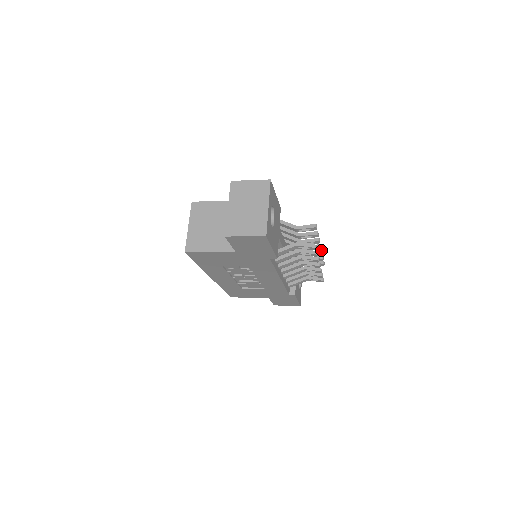
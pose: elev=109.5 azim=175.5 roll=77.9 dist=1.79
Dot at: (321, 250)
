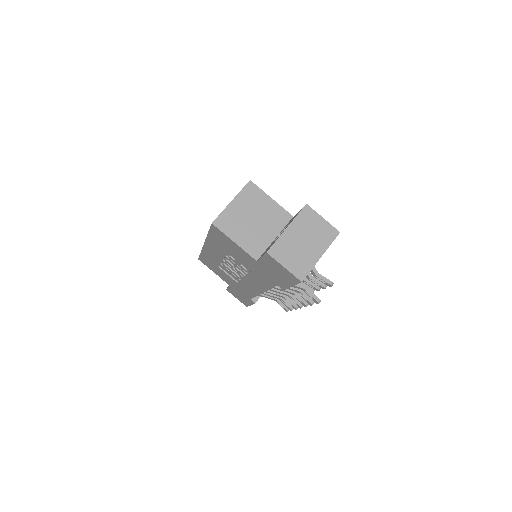
Dot at: occluded
